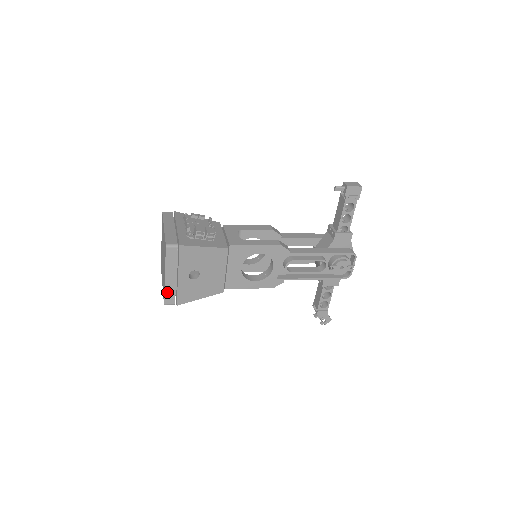
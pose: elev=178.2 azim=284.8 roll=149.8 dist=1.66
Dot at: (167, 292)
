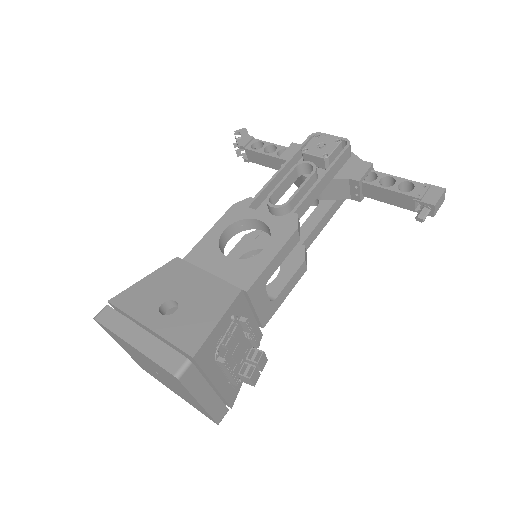
Dot at: occluded
